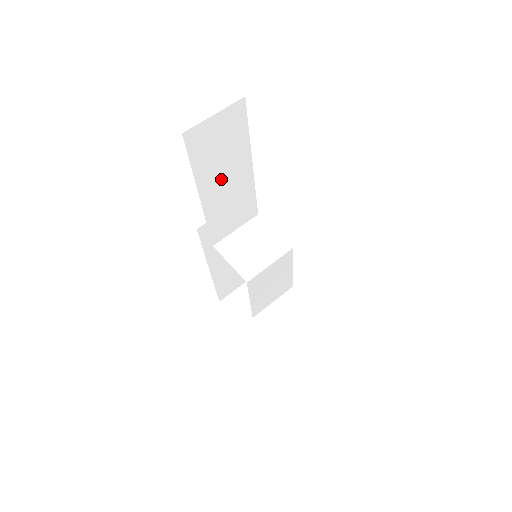
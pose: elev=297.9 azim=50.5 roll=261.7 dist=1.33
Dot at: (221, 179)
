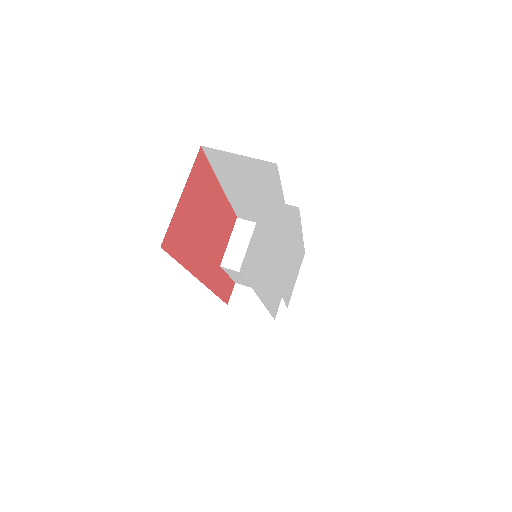
Dot at: (247, 191)
